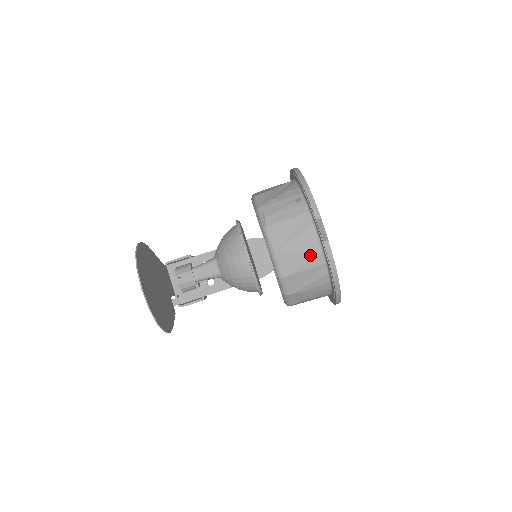
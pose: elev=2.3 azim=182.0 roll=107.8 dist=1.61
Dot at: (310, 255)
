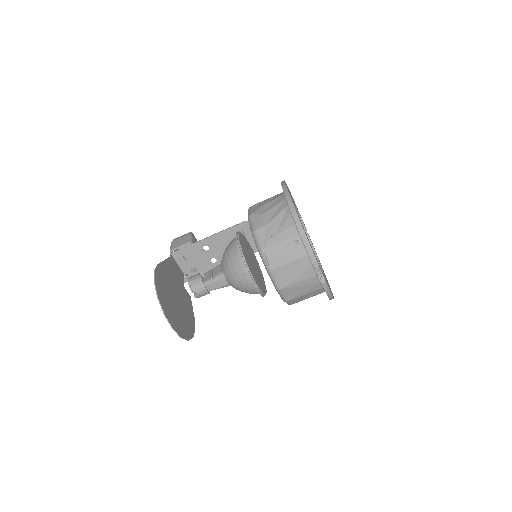
Dot at: (310, 286)
